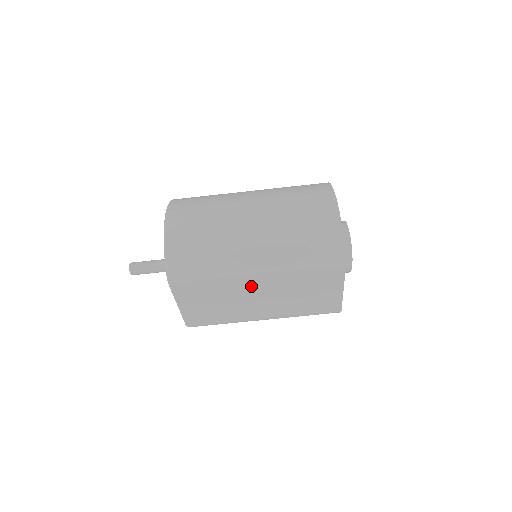
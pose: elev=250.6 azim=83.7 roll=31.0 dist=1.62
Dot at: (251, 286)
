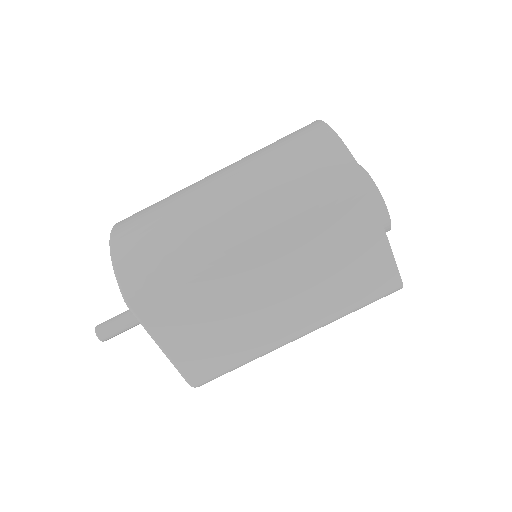
Dot at: (249, 274)
